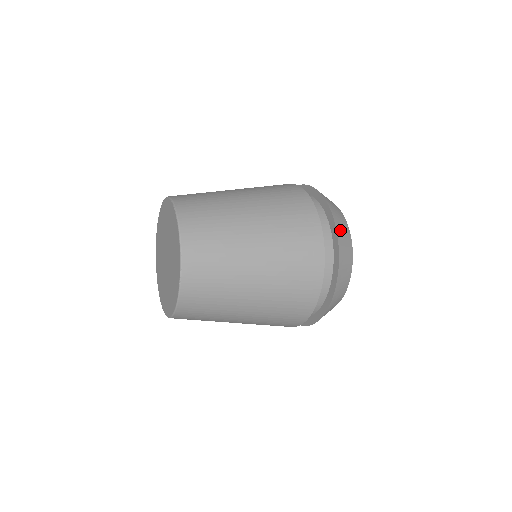
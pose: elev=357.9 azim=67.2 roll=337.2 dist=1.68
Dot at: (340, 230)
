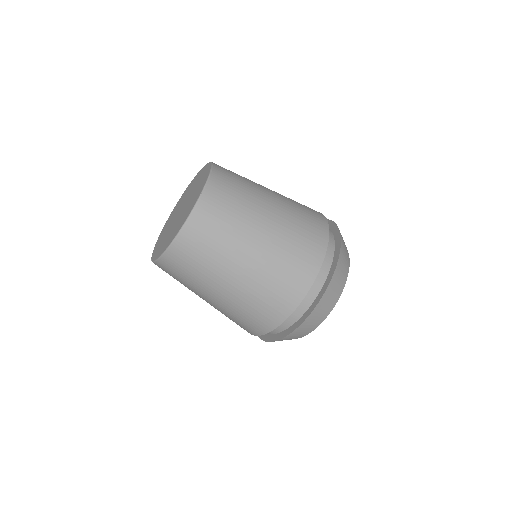
Dot at: occluded
